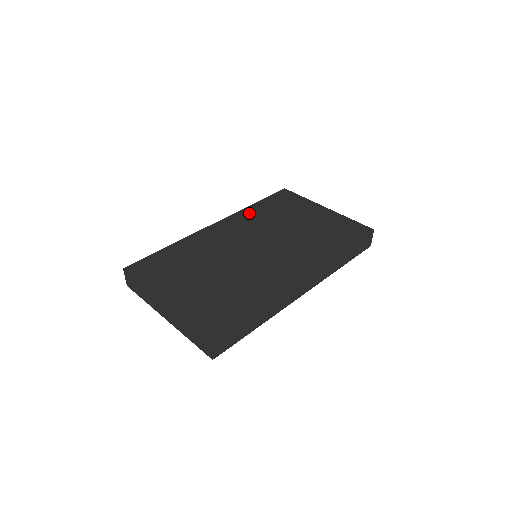
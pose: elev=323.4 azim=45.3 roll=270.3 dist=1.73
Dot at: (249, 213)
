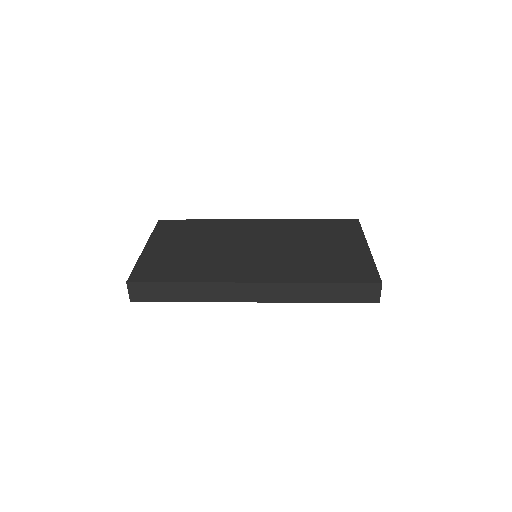
Dot at: (294, 223)
